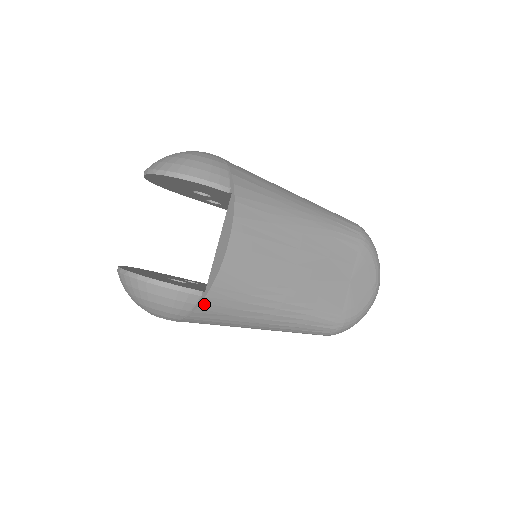
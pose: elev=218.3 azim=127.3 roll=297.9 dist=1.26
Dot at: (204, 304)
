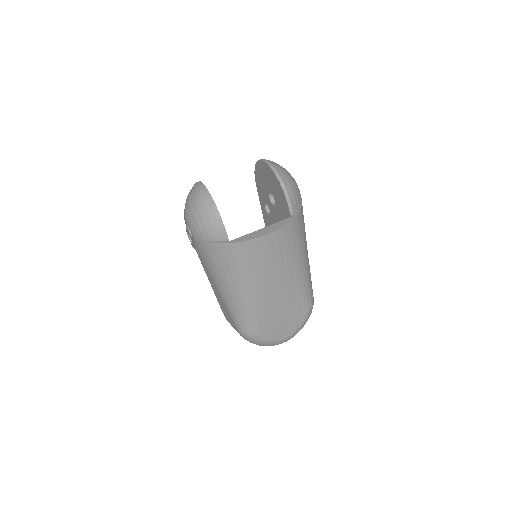
Dot at: (222, 245)
